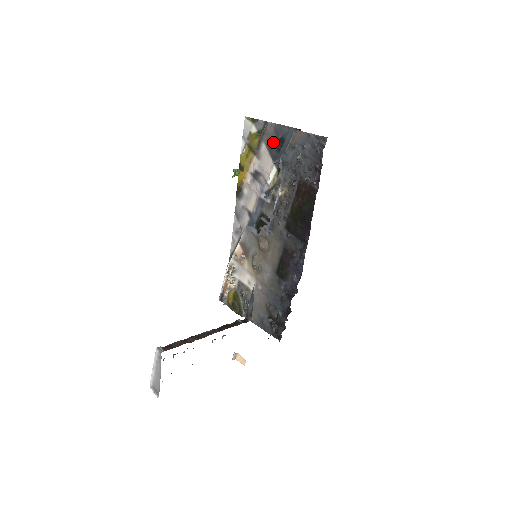
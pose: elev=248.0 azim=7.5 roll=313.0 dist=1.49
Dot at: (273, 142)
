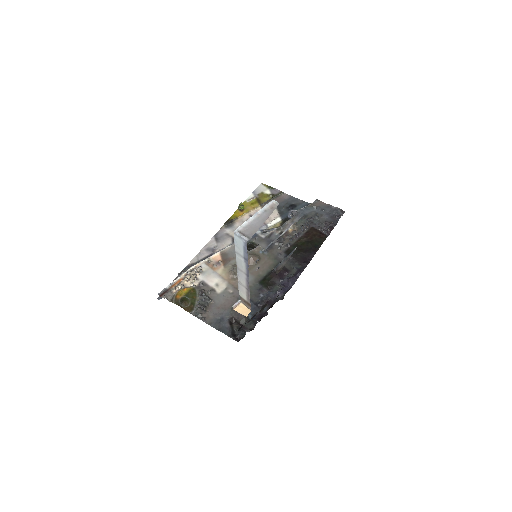
Dot at: (284, 204)
